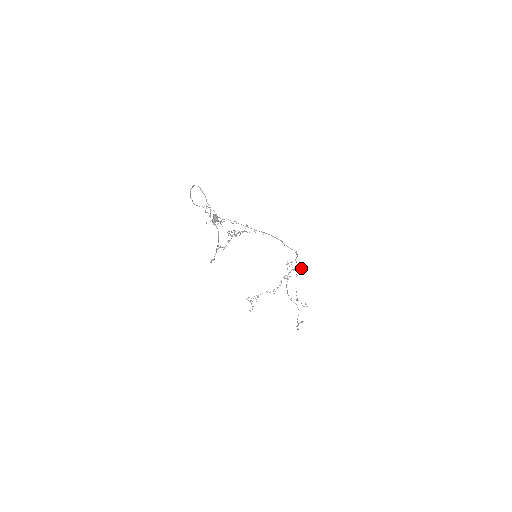
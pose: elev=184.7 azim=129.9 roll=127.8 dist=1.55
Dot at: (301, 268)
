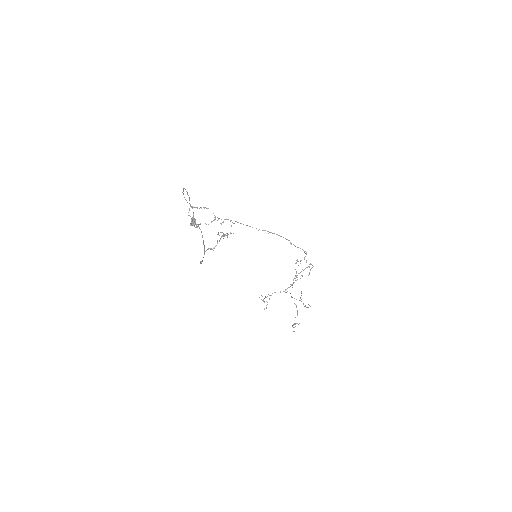
Dot at: occluded
